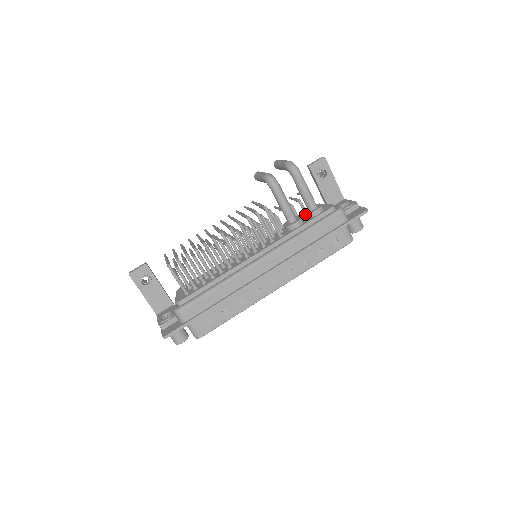
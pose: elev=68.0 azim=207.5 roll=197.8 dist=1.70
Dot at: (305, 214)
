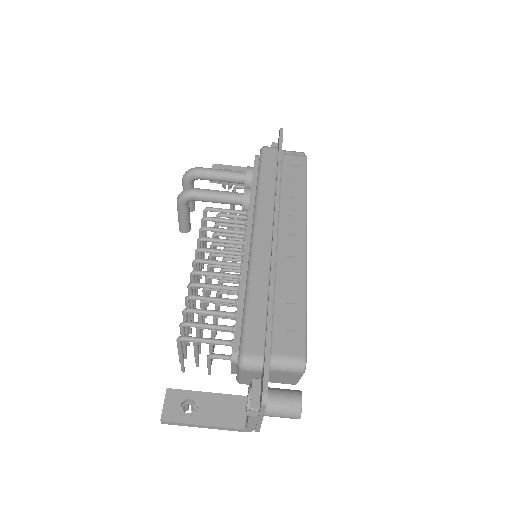
Dot at: occluded
